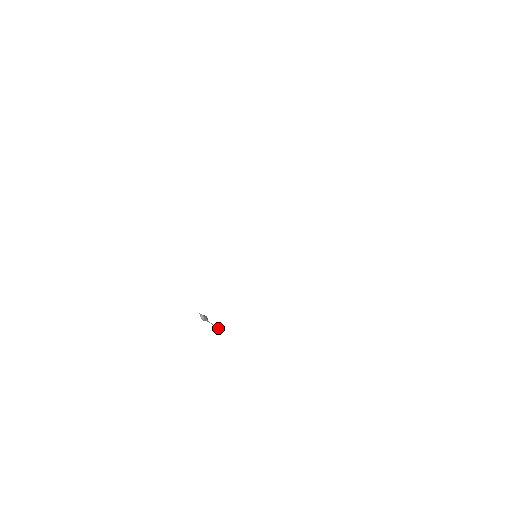
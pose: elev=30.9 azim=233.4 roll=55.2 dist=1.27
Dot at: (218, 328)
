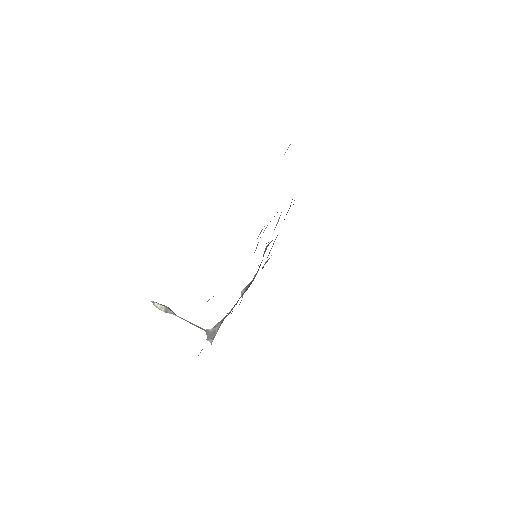
Dot at: (198, 327)
